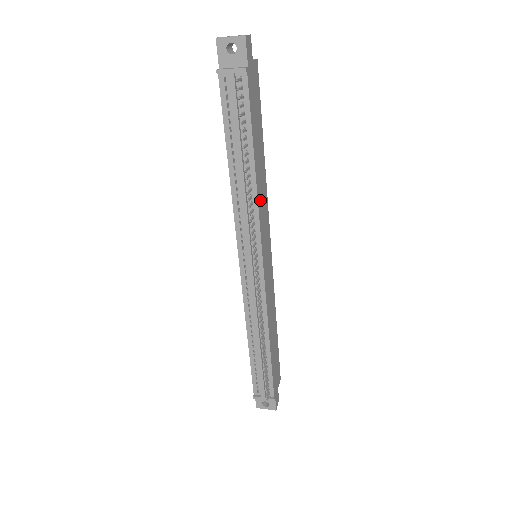
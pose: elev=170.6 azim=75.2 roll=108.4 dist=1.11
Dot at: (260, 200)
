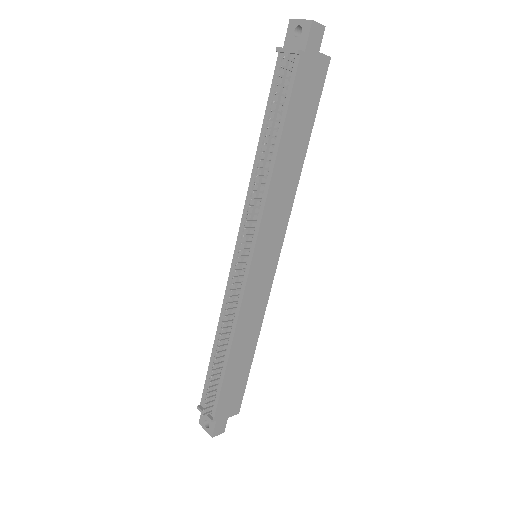
Dot at: (274, 194)
